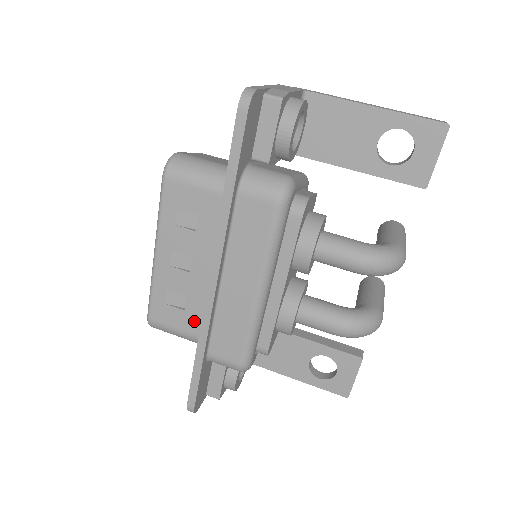
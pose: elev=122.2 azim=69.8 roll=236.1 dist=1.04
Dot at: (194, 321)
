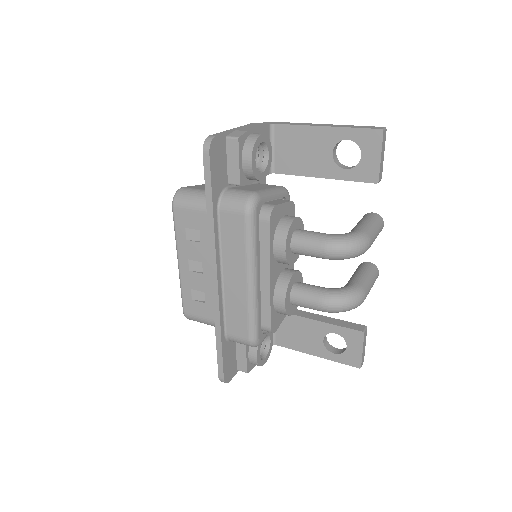
Dot at: (213, 310)
